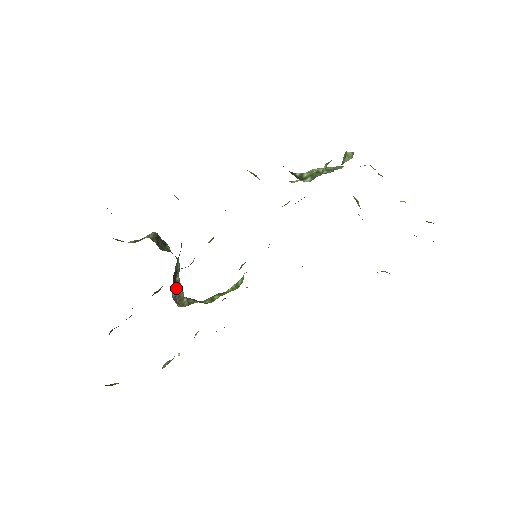
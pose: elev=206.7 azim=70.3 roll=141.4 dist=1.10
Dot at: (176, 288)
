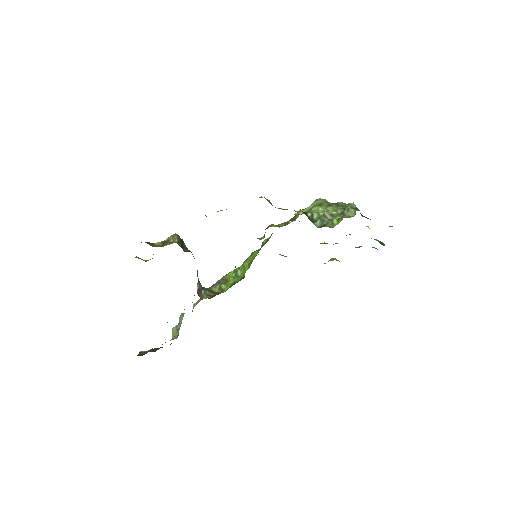
Dot at: (198, 284)
